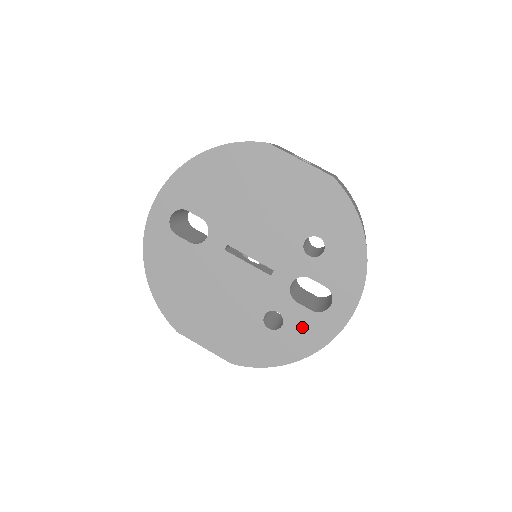
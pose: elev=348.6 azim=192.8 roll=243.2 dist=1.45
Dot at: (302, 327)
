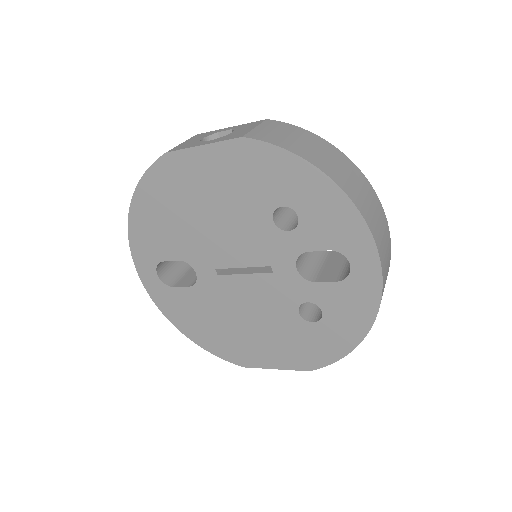
Dot at: (341, 303)
